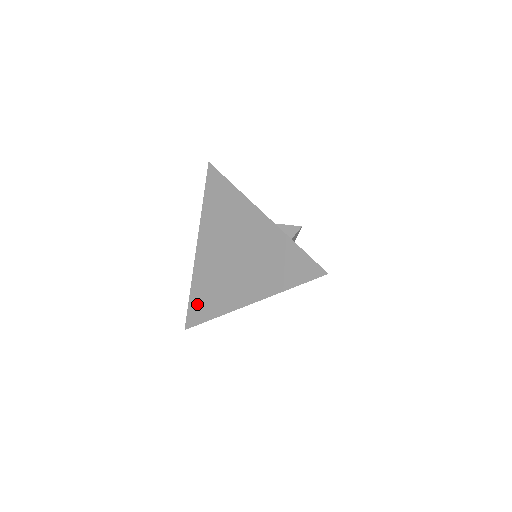
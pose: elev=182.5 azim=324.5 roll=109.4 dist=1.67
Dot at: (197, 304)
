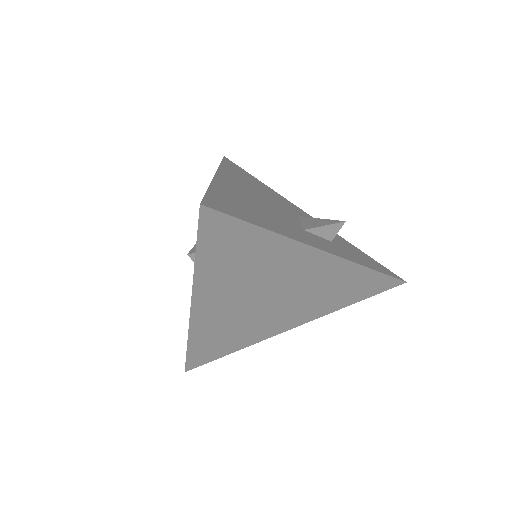
Dot at: (204, 351)
